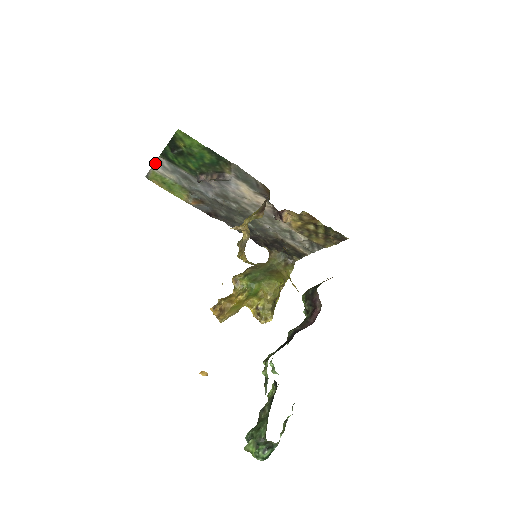
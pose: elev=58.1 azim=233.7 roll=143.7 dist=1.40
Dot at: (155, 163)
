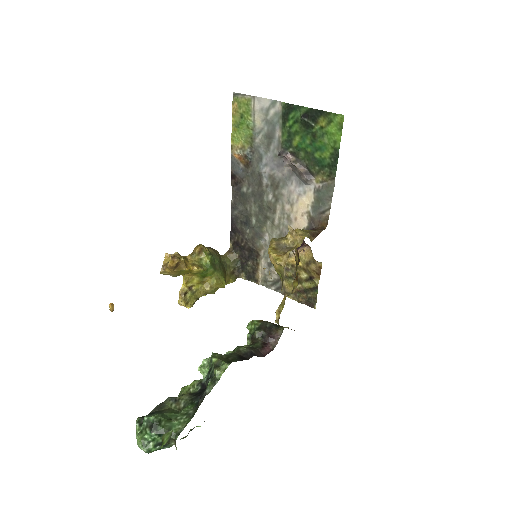
Dot at: (264, 98)
